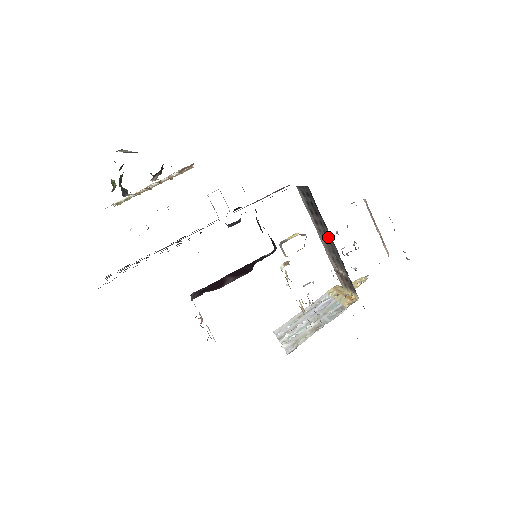
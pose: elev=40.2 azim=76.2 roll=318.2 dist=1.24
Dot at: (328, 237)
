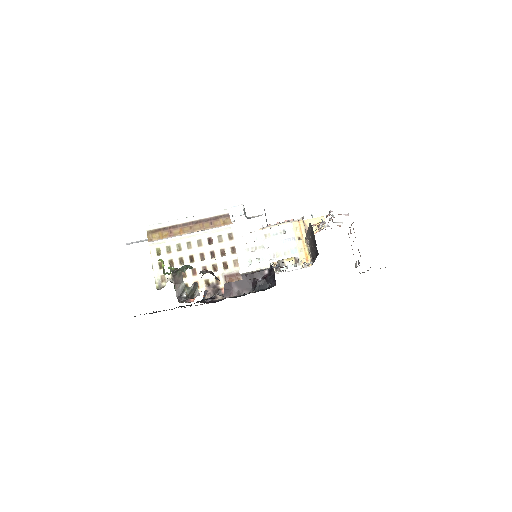
Dot at: (313, 252)
